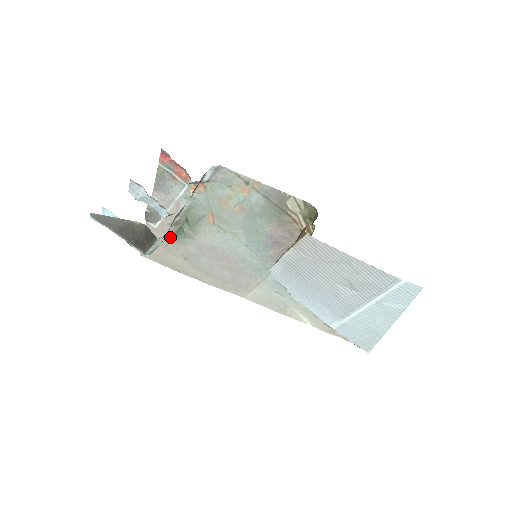
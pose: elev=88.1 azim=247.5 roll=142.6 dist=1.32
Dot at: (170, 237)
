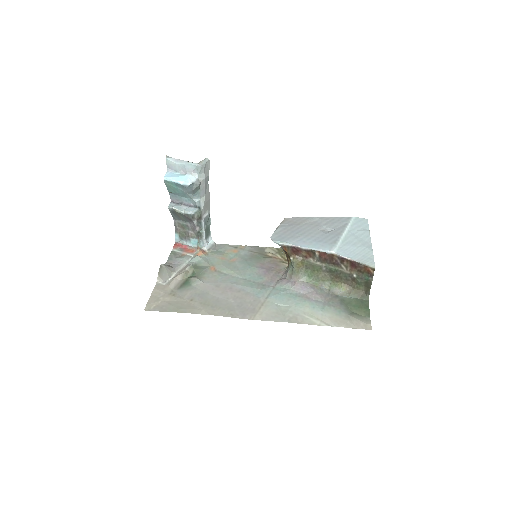
Dot at: (177, 289)
